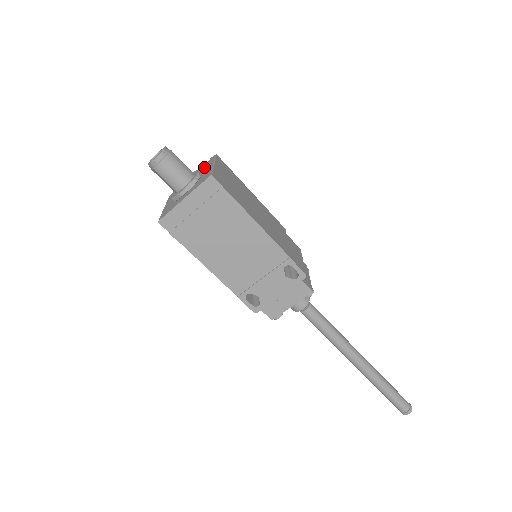
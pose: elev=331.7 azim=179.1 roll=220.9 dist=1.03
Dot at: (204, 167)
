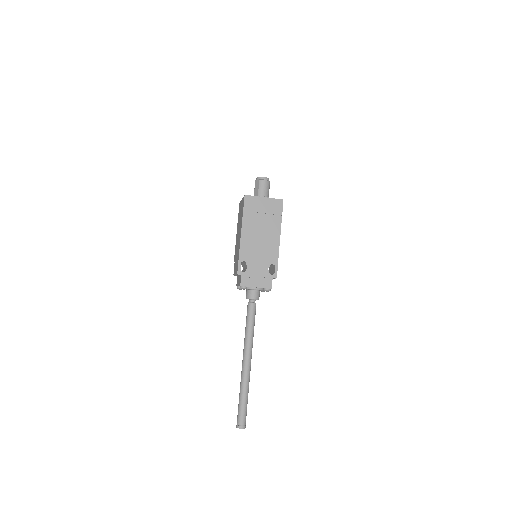
Dot at: occluded
